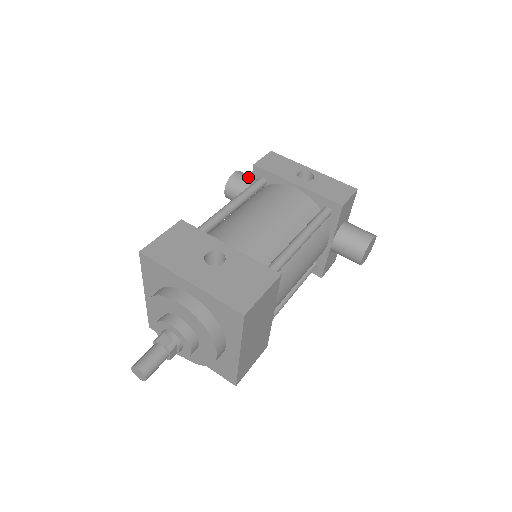
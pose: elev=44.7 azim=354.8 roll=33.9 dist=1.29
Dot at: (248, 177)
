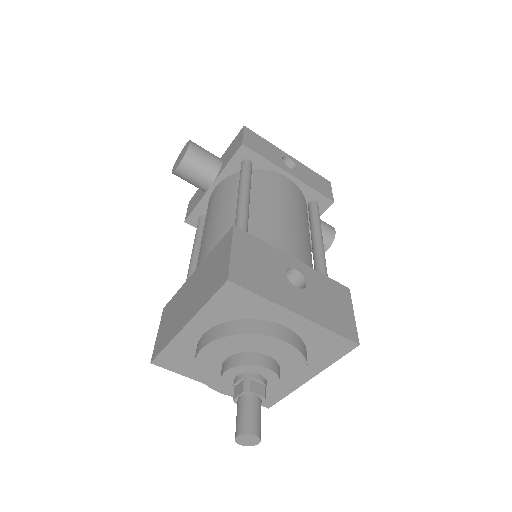
Dot at: (207, 151)
